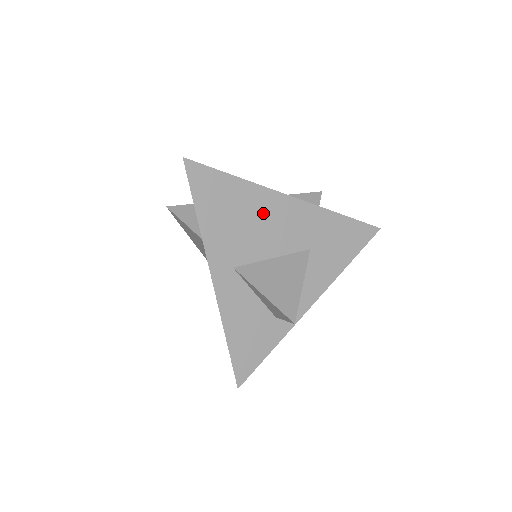
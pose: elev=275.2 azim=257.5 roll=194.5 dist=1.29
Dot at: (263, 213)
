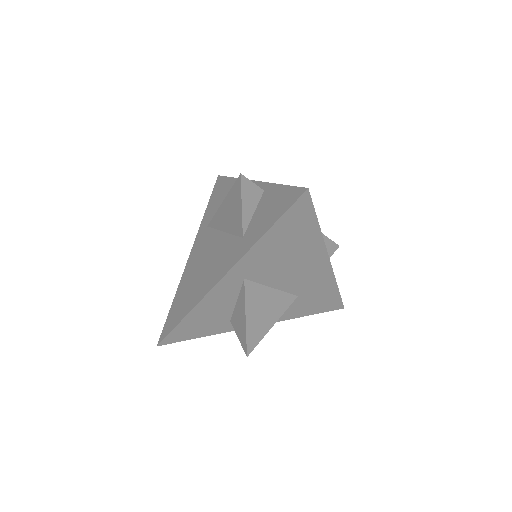
Dot at: (303, 259)
